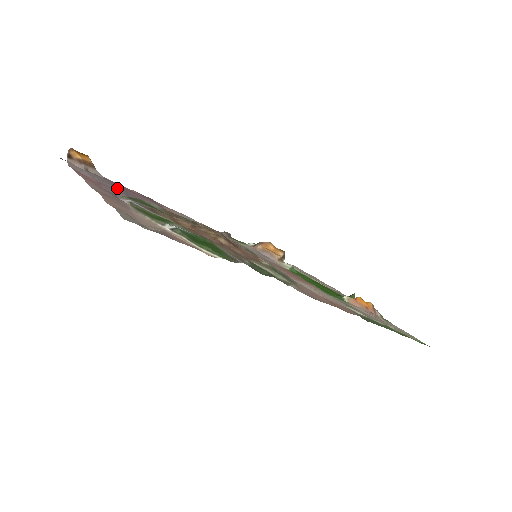
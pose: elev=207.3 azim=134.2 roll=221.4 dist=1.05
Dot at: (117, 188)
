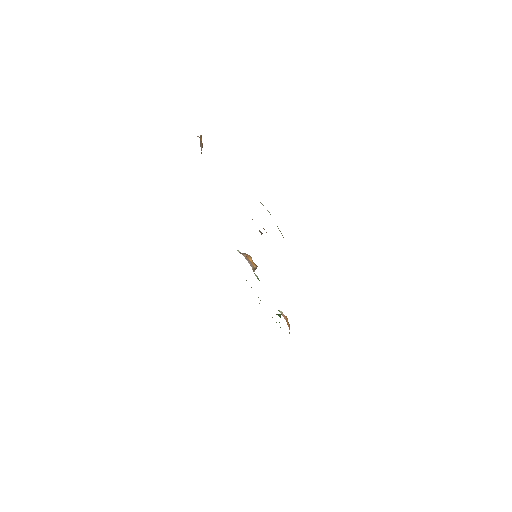
Dot at: occluded
